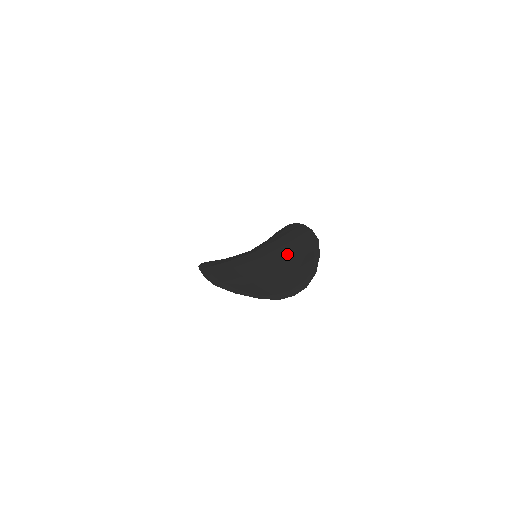
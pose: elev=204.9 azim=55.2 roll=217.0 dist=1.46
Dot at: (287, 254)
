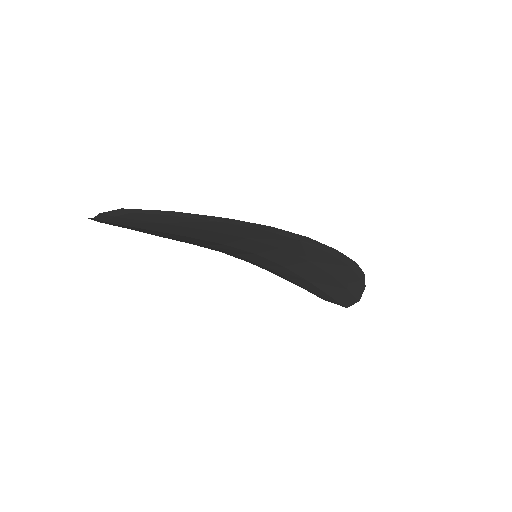
Dot at: occluded
